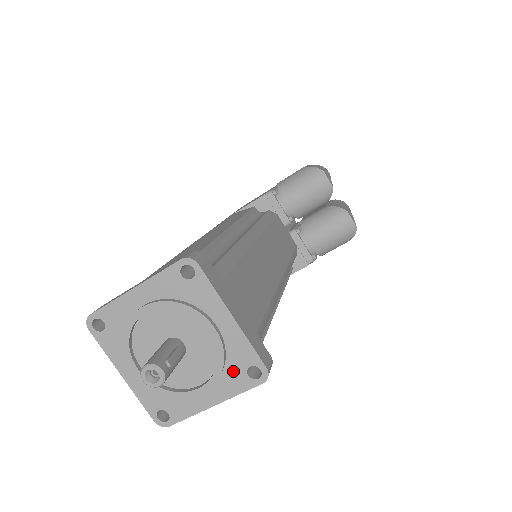
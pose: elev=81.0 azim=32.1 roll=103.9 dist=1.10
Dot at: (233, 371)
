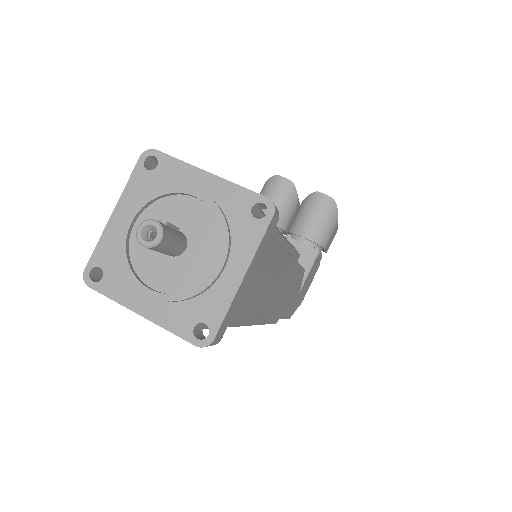
Dot at: (239, 225)
